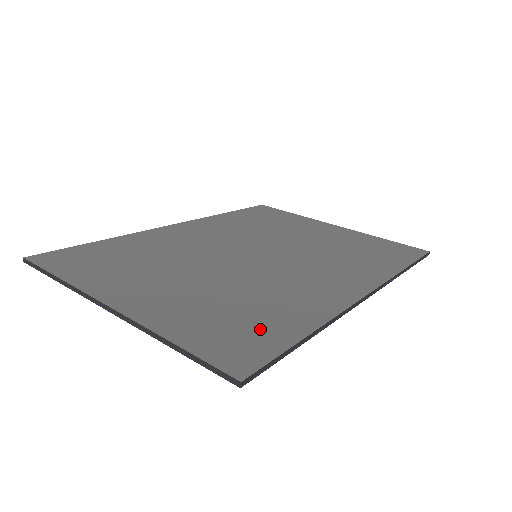
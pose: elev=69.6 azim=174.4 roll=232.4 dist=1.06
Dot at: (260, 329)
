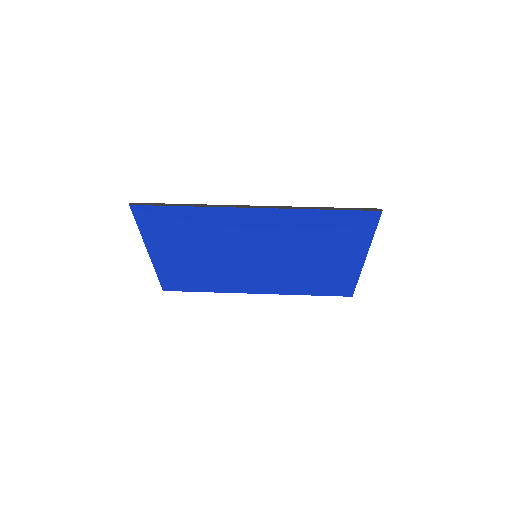
Dot at: (173, 216)
